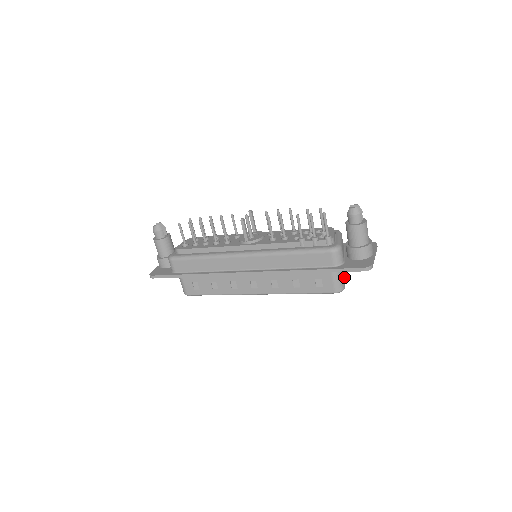
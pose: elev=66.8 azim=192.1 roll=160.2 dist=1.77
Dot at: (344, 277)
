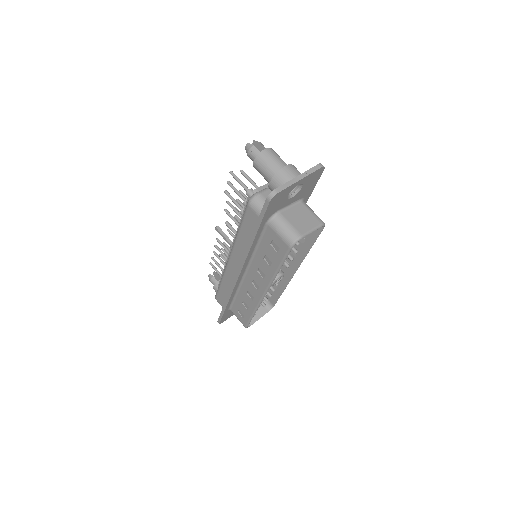
Dot at: (311, 225)
